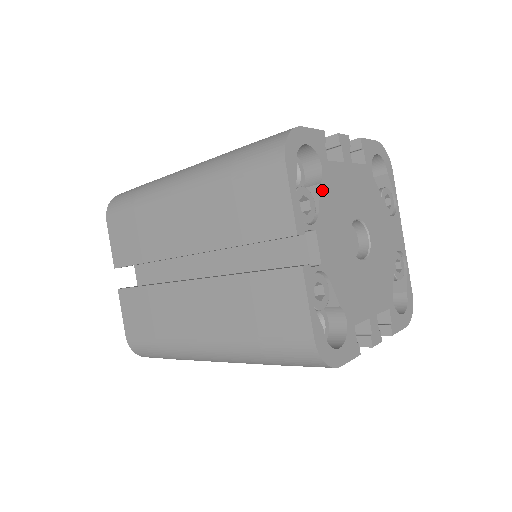
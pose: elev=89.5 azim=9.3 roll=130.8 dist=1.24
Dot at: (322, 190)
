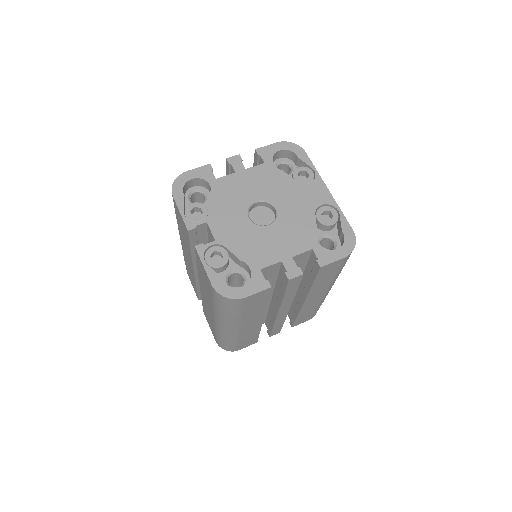
Dot at: (211, 198)
